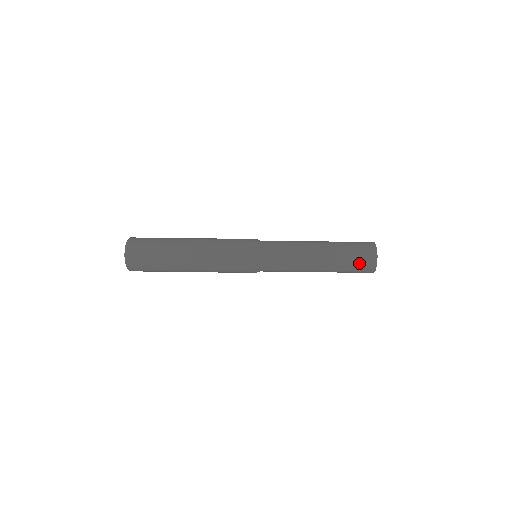
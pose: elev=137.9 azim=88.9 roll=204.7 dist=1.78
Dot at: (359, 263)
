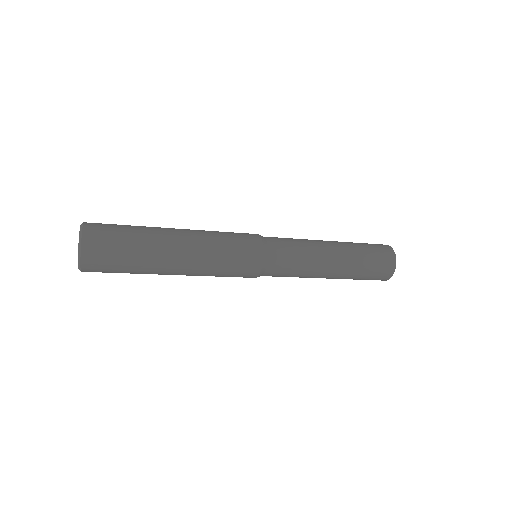
Dot at: (377, 270)
